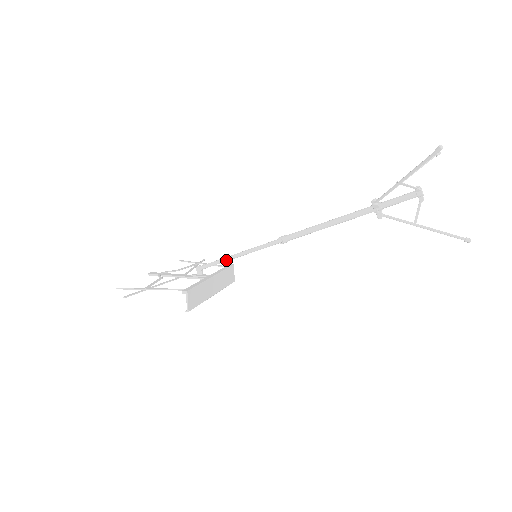
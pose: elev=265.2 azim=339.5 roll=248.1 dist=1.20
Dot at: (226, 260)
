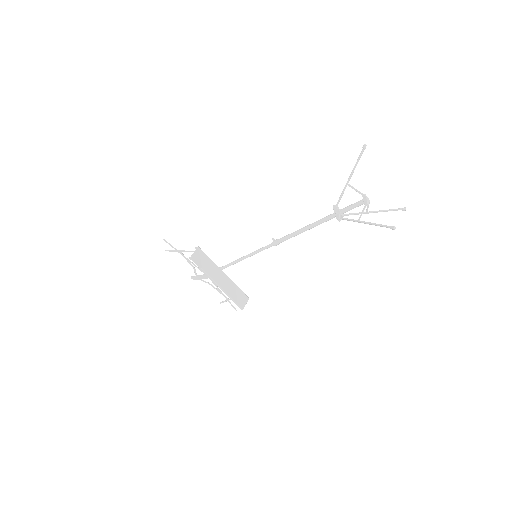
Dot at: (238, 260)
